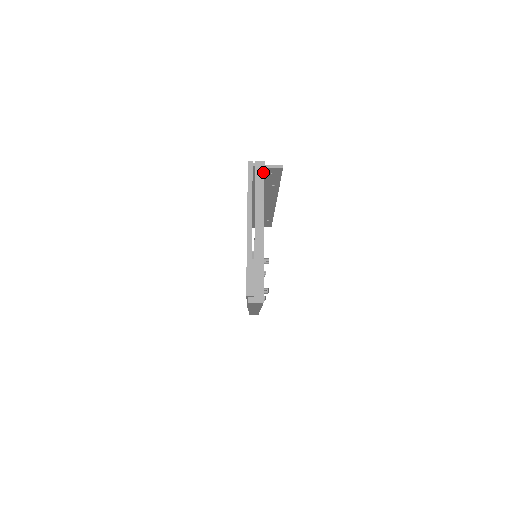
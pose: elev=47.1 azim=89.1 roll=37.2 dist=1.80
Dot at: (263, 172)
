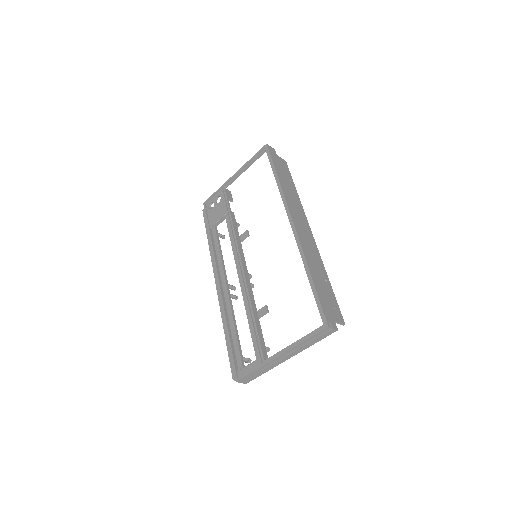
Dot at: (328, 335)
